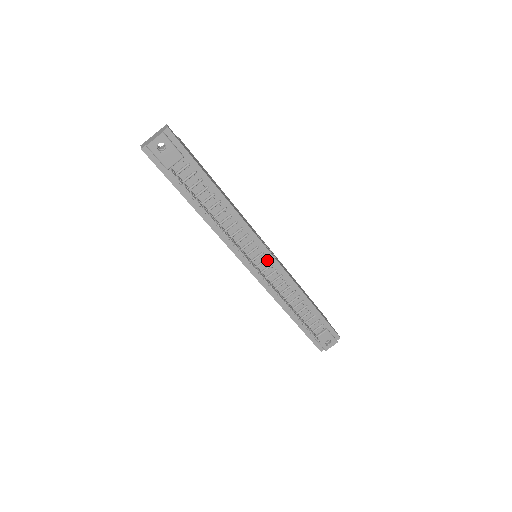
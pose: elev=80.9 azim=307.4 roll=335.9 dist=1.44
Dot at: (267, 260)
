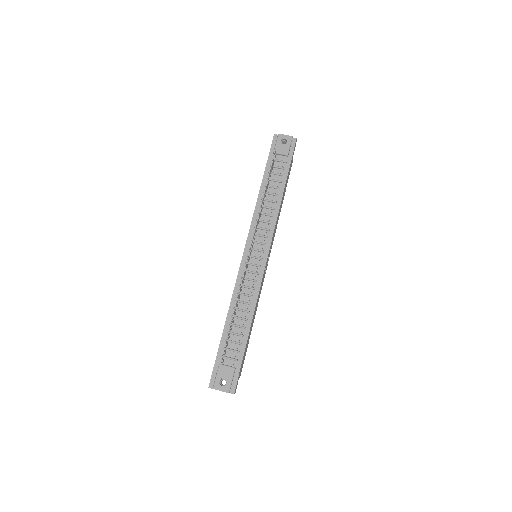
Dot at: (260, 260)
